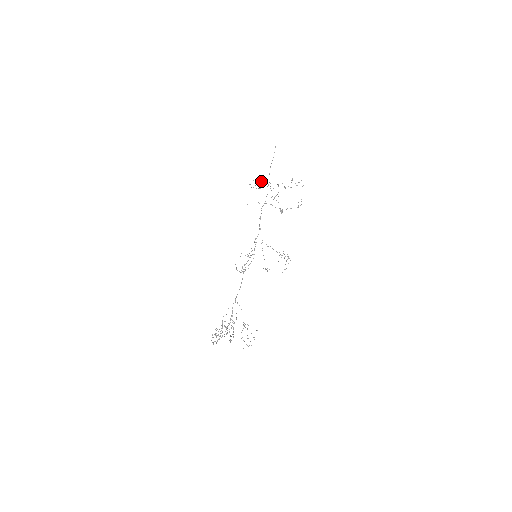
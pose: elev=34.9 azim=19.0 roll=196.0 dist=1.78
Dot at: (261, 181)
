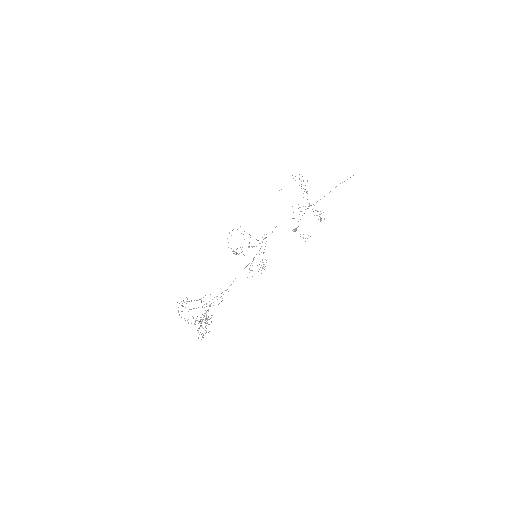
Dot at: occluded
